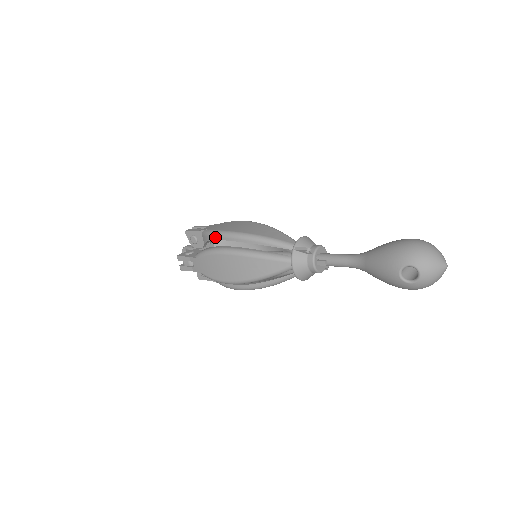
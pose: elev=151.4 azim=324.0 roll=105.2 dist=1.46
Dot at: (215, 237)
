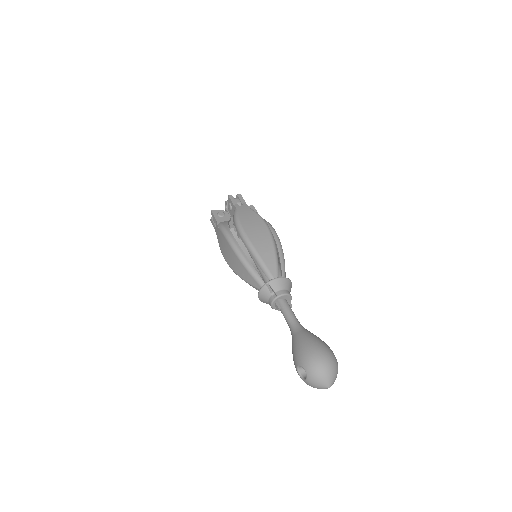
Dot at: (235, 224)
